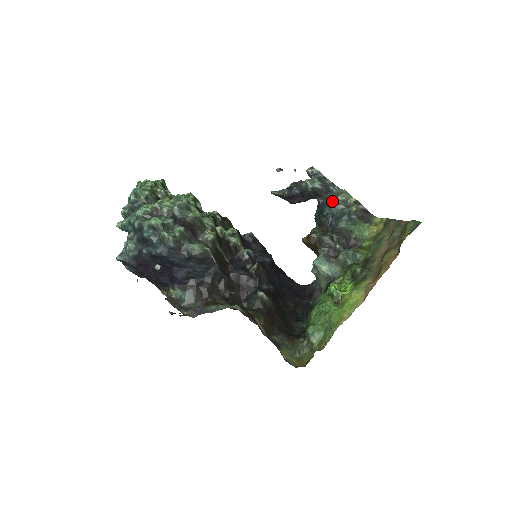
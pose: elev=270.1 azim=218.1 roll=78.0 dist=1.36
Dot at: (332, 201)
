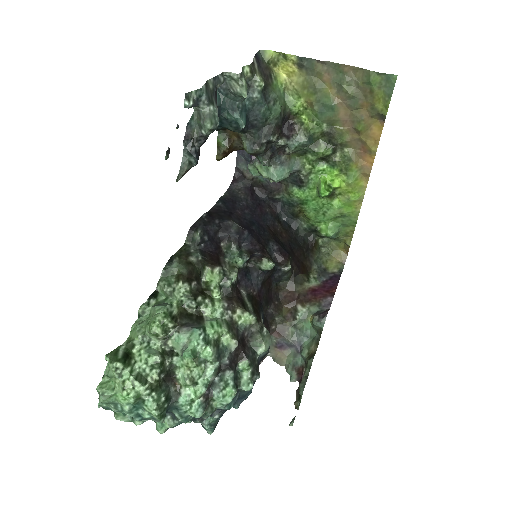
Dot at: (223, 95)
